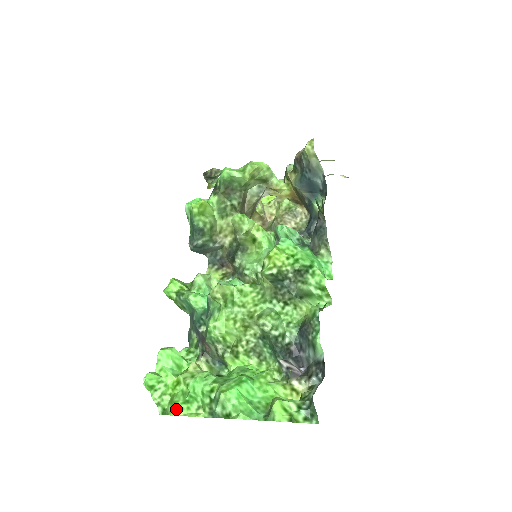
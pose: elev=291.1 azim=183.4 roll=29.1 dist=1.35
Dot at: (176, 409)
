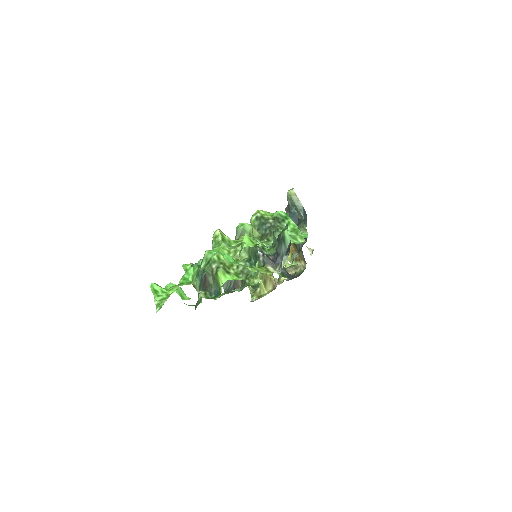
Dot at: (171, 289)
